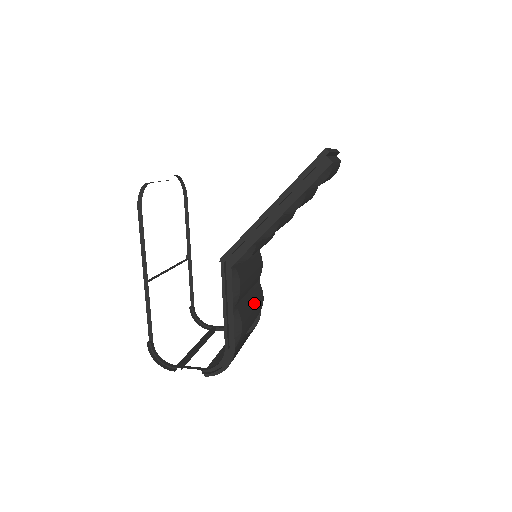
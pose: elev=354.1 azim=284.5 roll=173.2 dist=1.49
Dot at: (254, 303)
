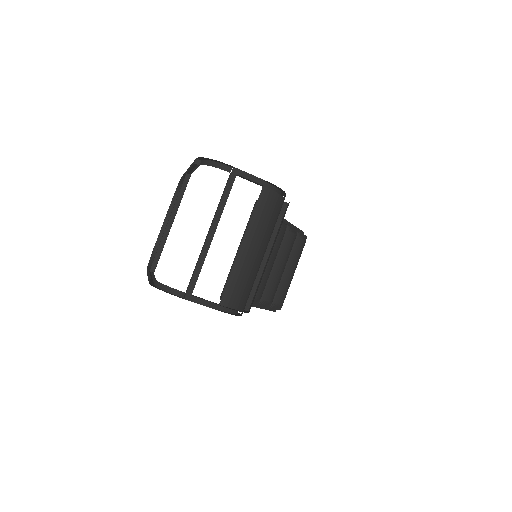
Dot at: occluded
